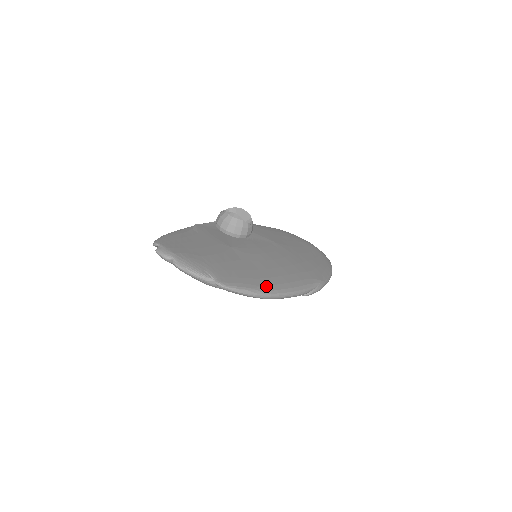
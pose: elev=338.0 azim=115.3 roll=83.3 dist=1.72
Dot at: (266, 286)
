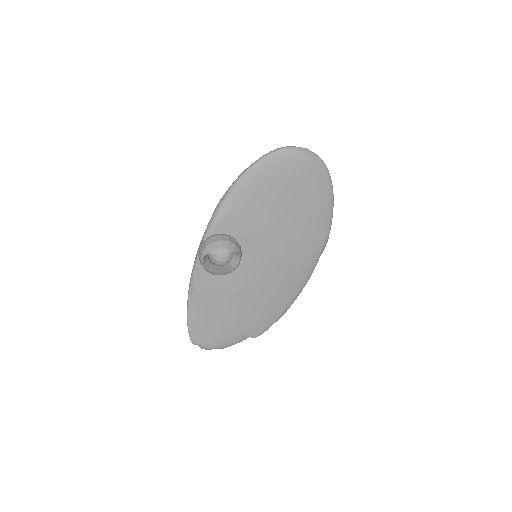
Dot at: (286, 306)
